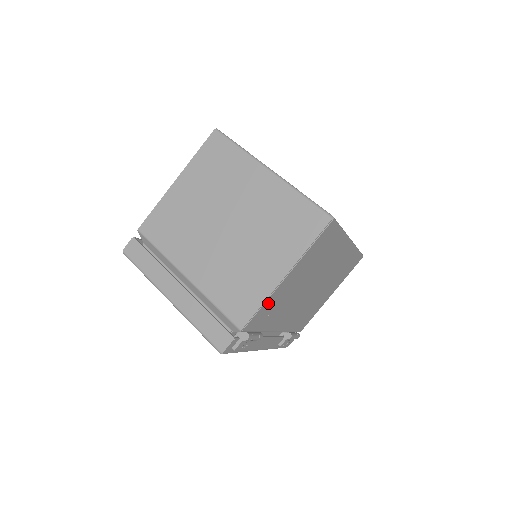
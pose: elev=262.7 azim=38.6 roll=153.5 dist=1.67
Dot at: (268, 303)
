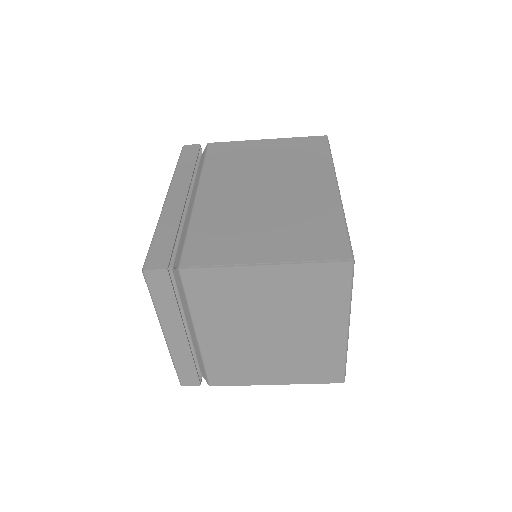
Dot at: occluded
